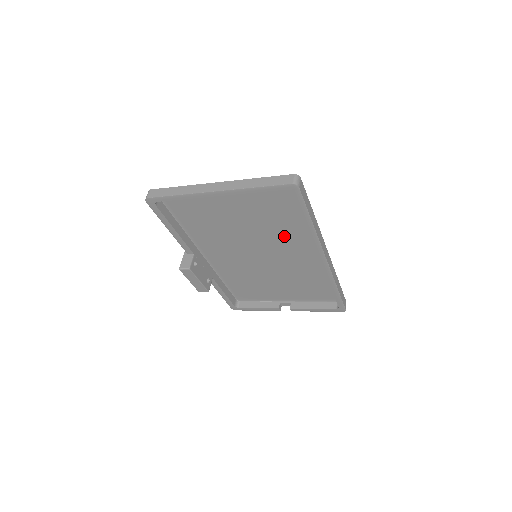
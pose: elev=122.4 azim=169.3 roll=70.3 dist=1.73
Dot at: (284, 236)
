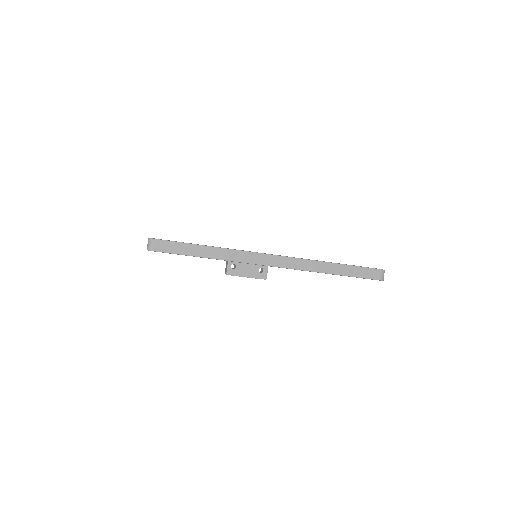
Dot at: occluded
